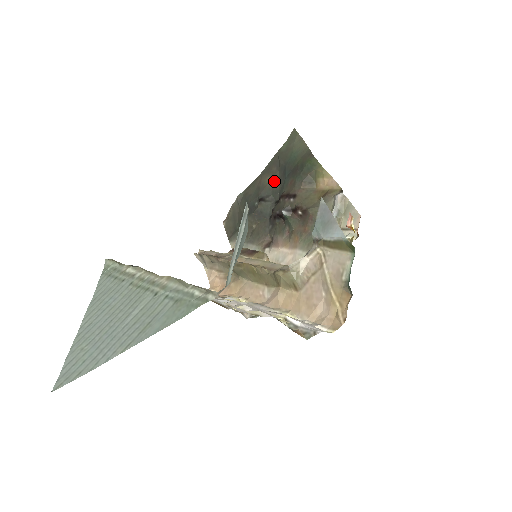
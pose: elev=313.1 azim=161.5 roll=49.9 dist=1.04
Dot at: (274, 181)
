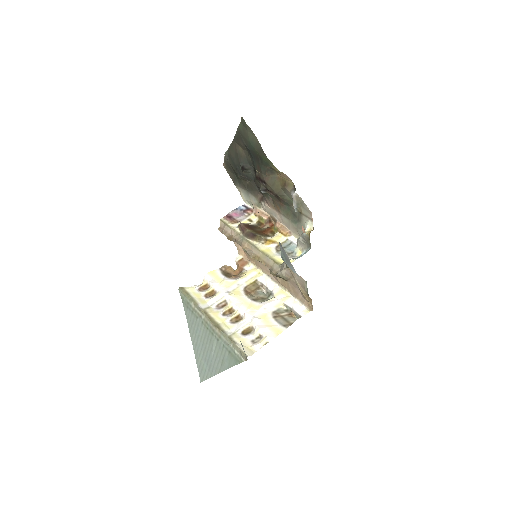
Dot at: (246, 153)
